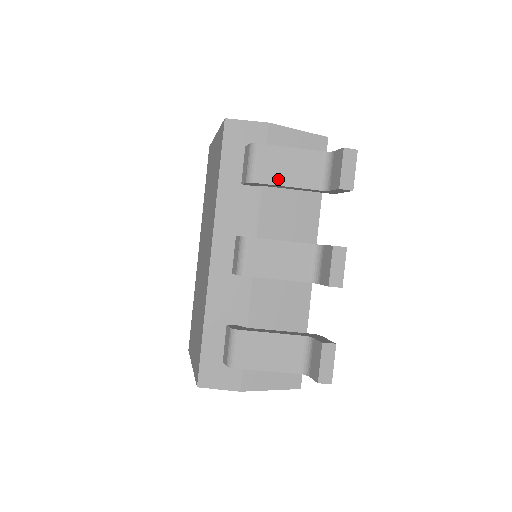
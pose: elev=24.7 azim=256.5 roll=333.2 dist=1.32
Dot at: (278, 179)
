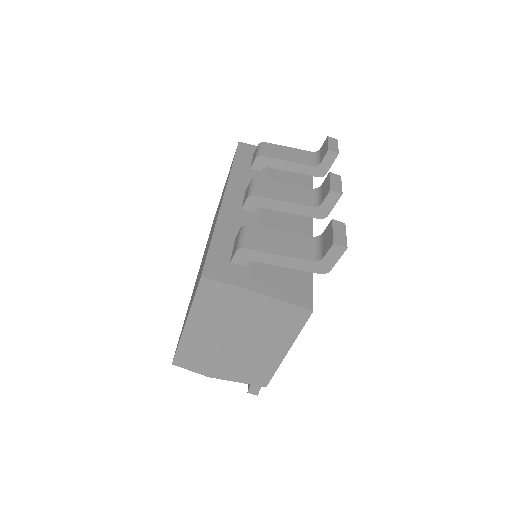
Dot at: (280, 157)
